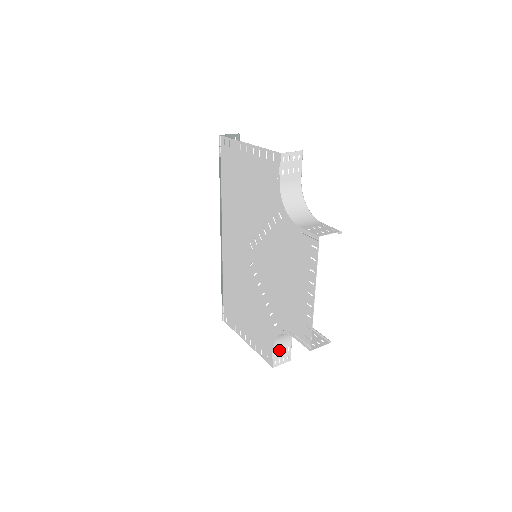
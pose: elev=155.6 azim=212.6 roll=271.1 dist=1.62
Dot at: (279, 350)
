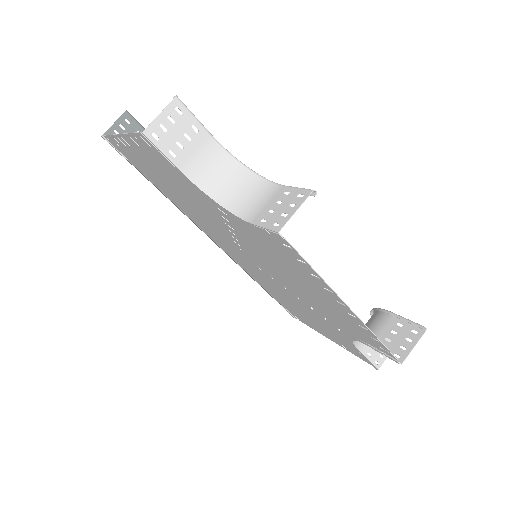
Dot at: (370, 347)
